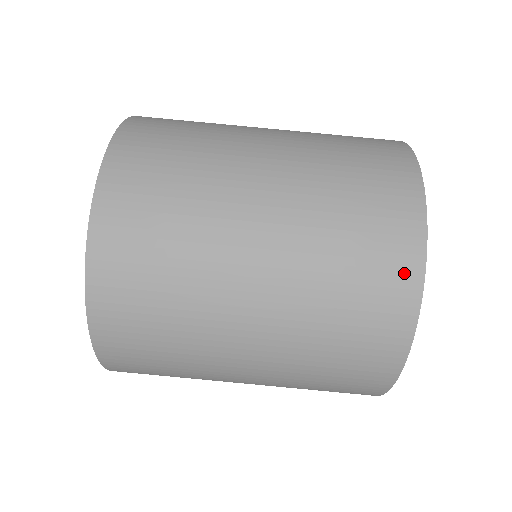
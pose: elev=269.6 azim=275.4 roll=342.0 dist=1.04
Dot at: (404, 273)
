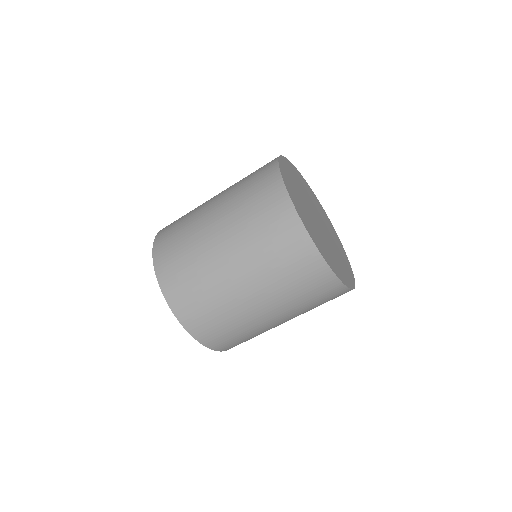
Dot at: (307, 252)
